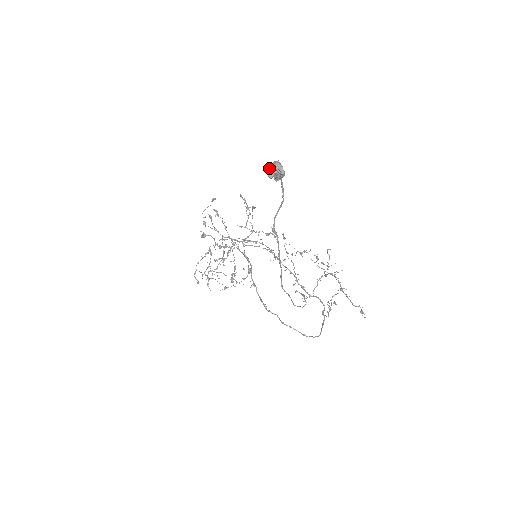
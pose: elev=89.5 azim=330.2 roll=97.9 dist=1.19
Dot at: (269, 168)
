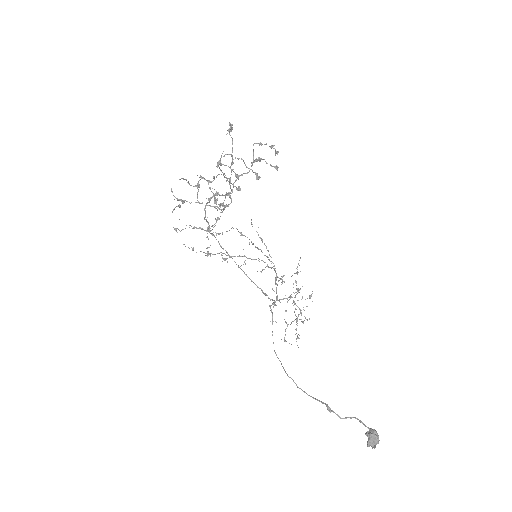
Dot at: (372, 440)
